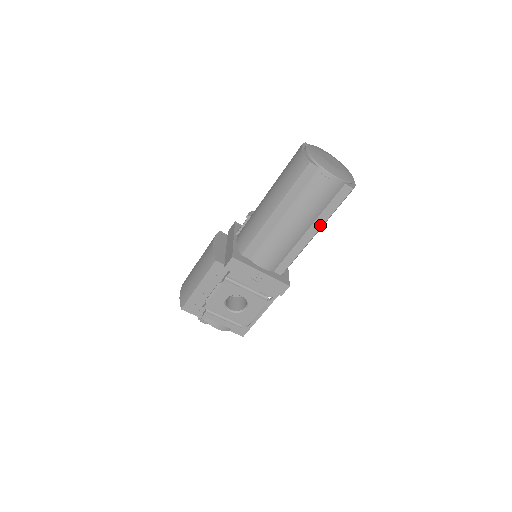
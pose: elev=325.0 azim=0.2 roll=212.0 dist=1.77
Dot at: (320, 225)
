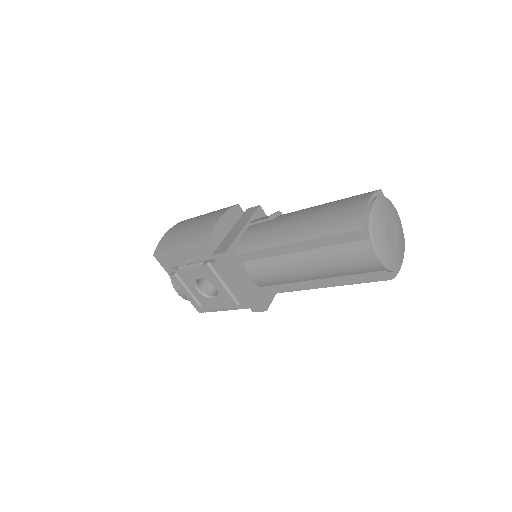
Dot at: (333, 284)
